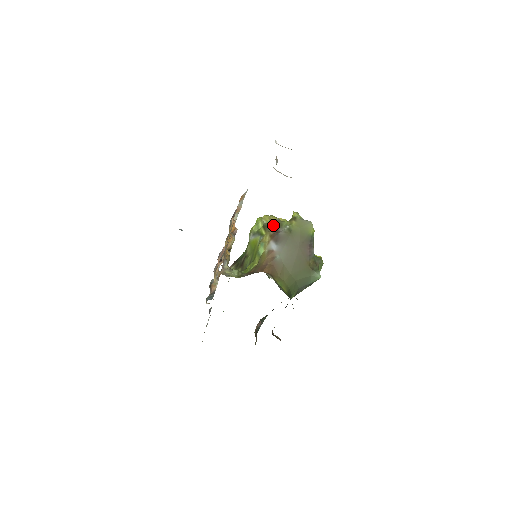
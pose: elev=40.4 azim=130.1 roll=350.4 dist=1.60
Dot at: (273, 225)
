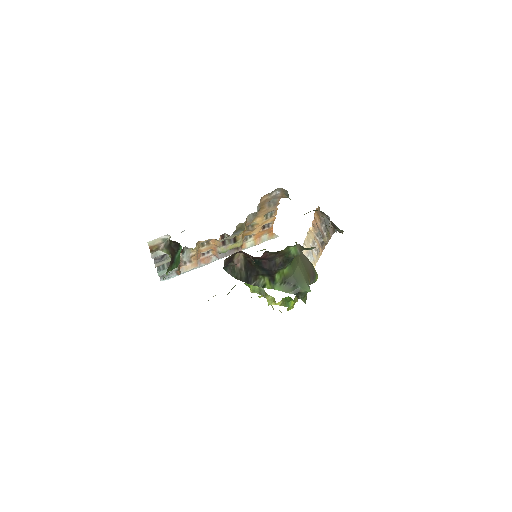
Dot at: occluded
